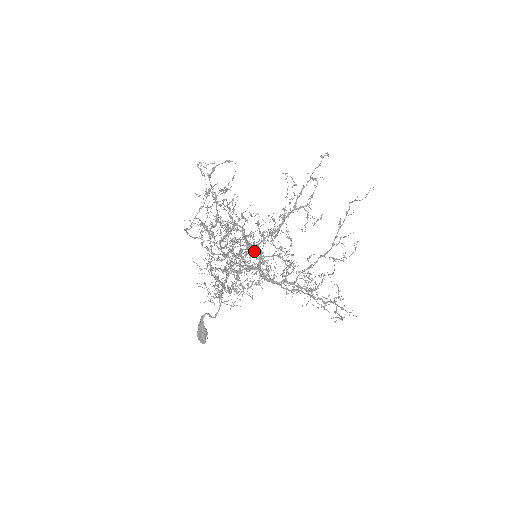
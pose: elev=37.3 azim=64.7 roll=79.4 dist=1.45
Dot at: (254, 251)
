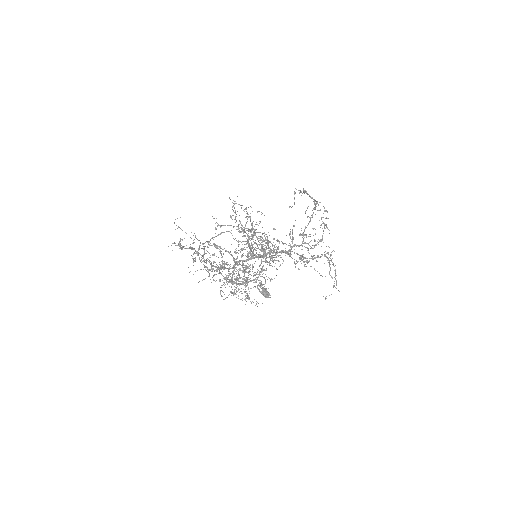
Dot at: (251, 257)
